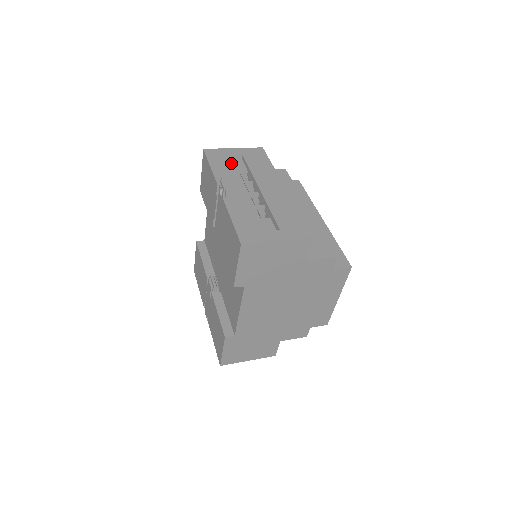
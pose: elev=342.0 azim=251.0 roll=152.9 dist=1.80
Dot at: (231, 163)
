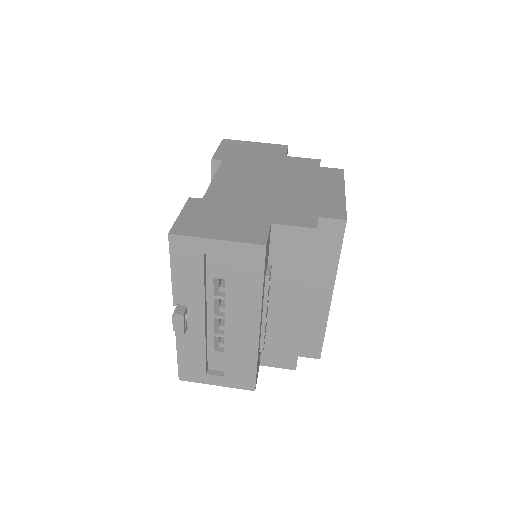
Dot at: (202, 272)
